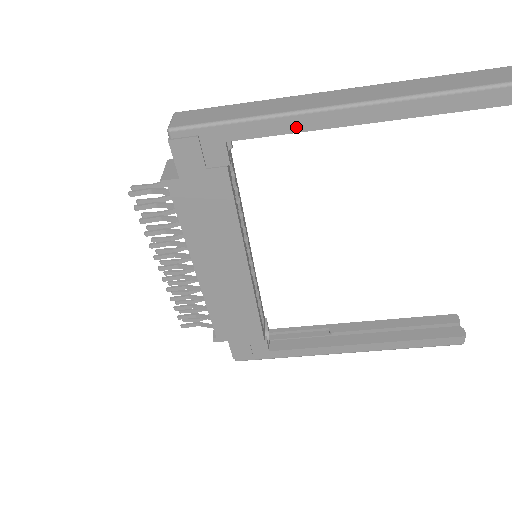
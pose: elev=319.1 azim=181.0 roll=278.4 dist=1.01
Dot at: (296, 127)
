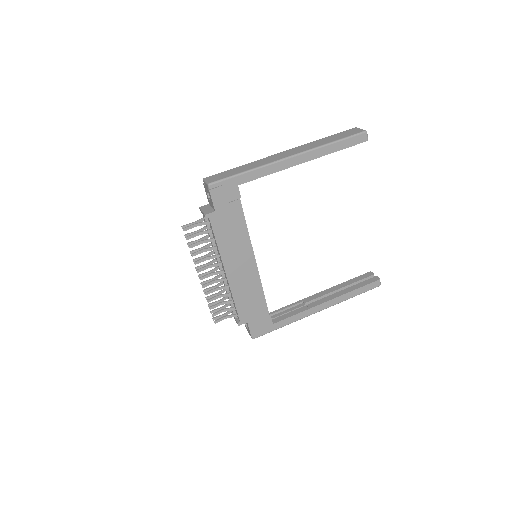
Dot at: (272, 171)
